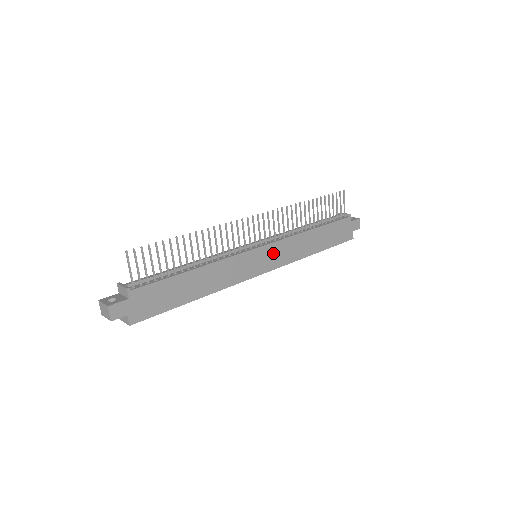
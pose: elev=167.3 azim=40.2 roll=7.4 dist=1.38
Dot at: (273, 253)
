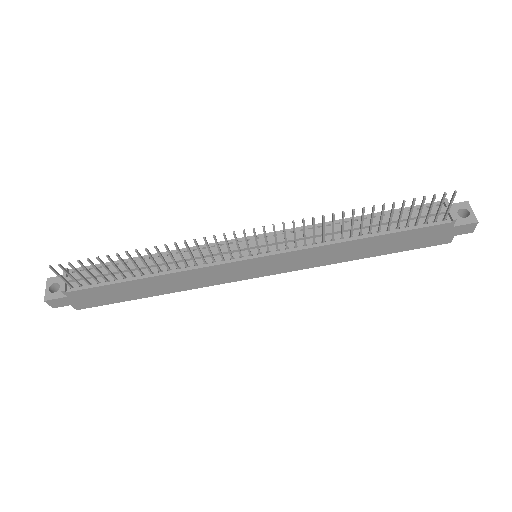
Dot at: (279, 261)
